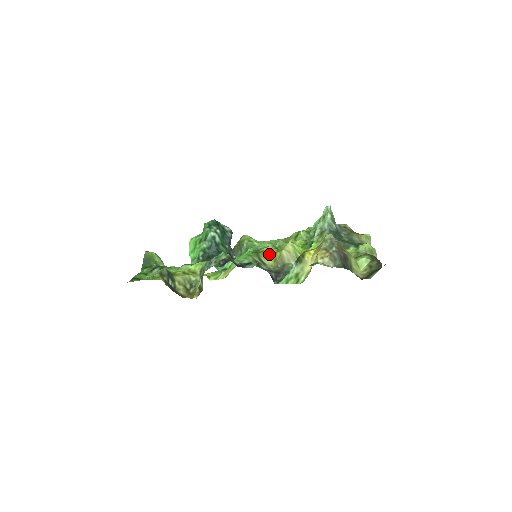
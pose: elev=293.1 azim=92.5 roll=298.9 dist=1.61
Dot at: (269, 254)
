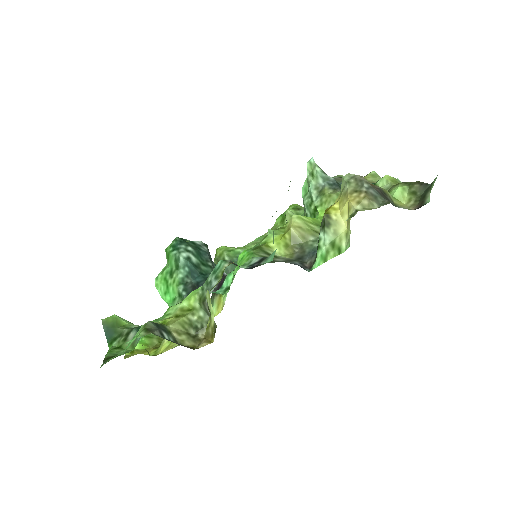
Dot at: (274, 243)
